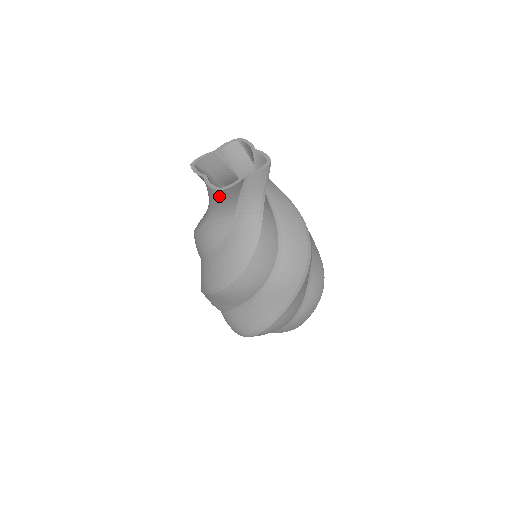
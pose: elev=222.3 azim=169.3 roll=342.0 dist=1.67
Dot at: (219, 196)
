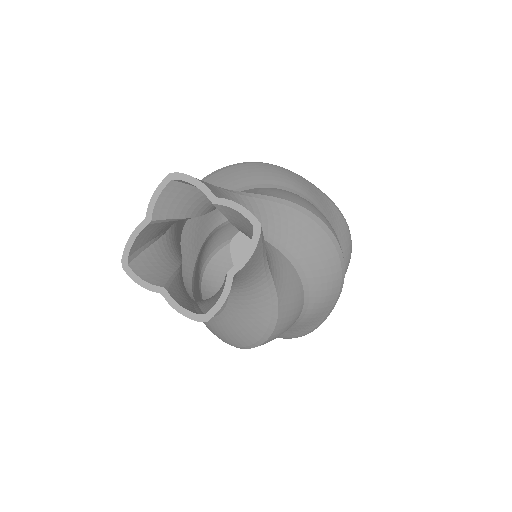
Dot at: occluded
